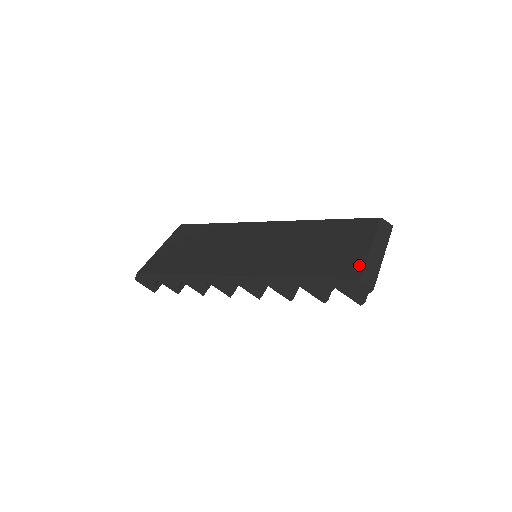
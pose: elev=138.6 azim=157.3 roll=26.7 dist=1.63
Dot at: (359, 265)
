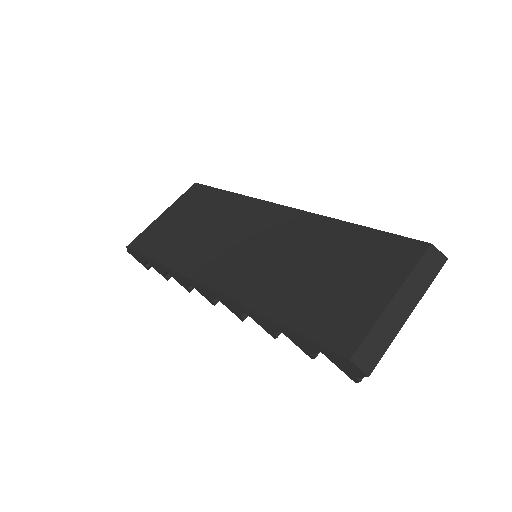
Dot at: (360, 329)
